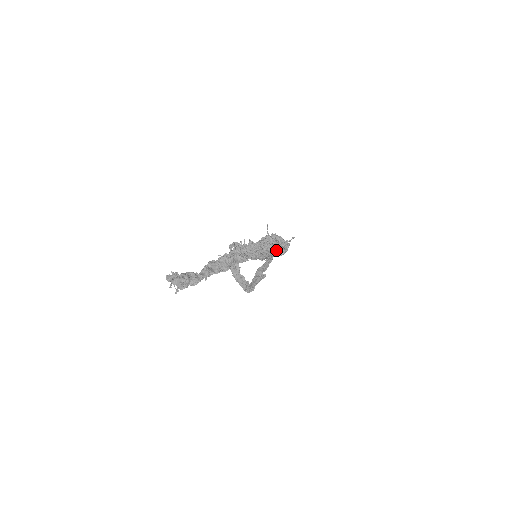
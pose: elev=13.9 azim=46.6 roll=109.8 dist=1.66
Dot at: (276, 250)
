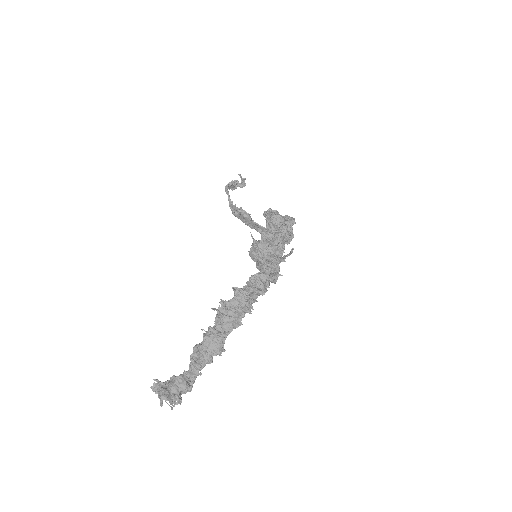
Dot at: occluded
